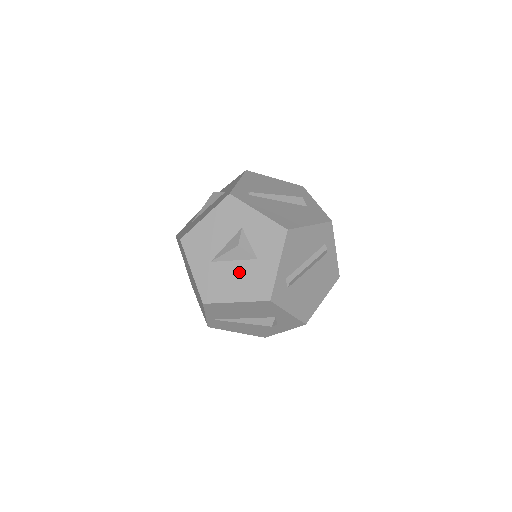
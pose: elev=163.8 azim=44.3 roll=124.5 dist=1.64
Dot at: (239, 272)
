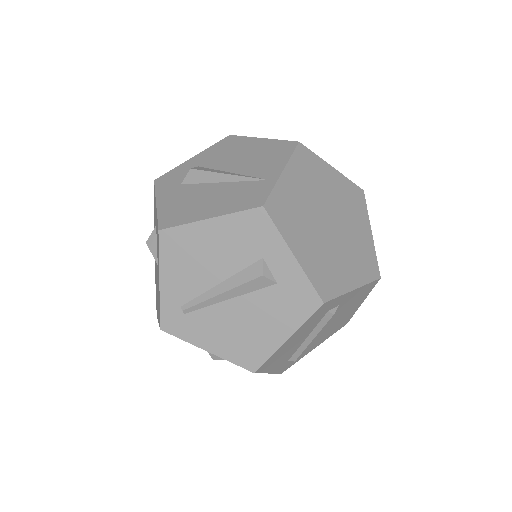
Dot at: occluded
